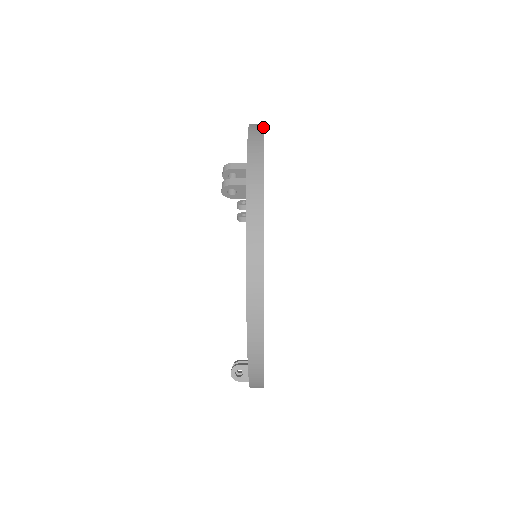
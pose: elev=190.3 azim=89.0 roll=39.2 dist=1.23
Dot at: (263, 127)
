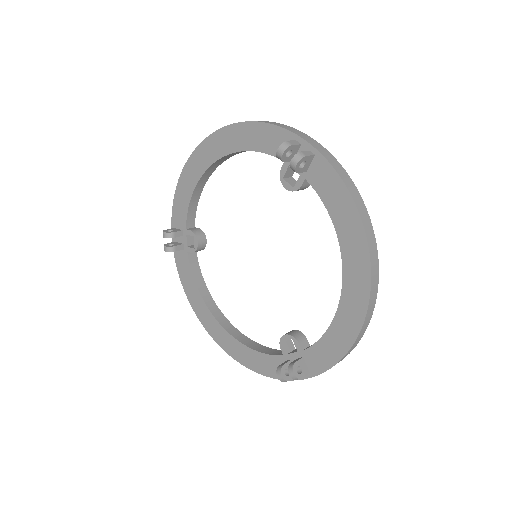
Dot at: occluded
